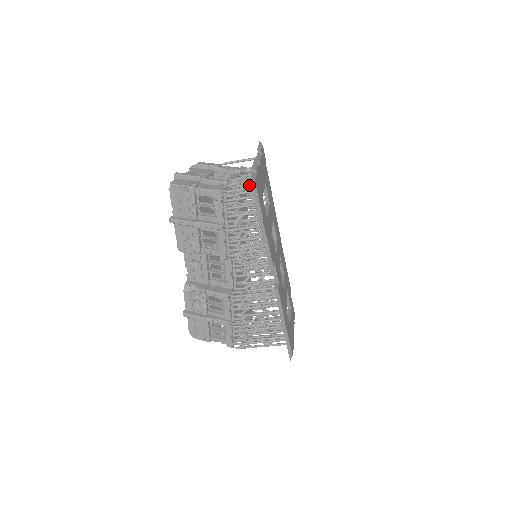
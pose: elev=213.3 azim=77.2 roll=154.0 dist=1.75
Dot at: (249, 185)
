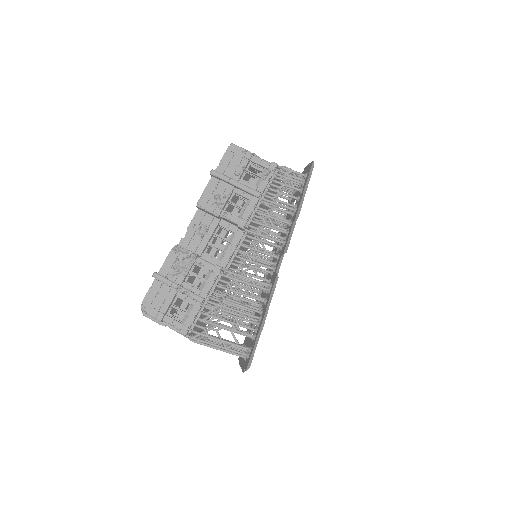
Dot at: occluded
